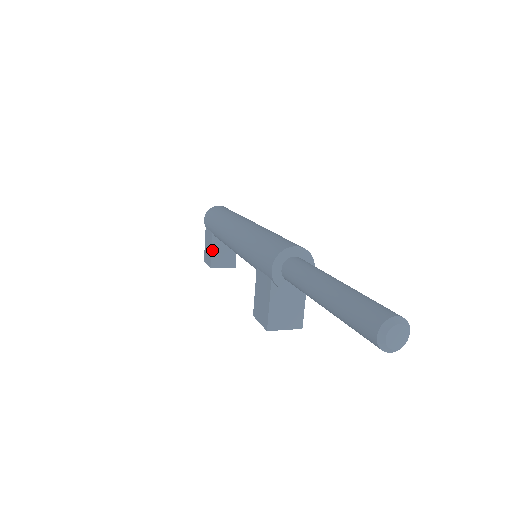
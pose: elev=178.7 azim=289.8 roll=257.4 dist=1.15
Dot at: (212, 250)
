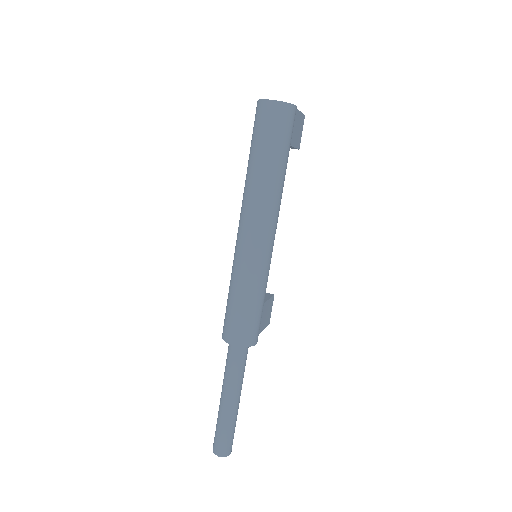
Dot at: occluded
